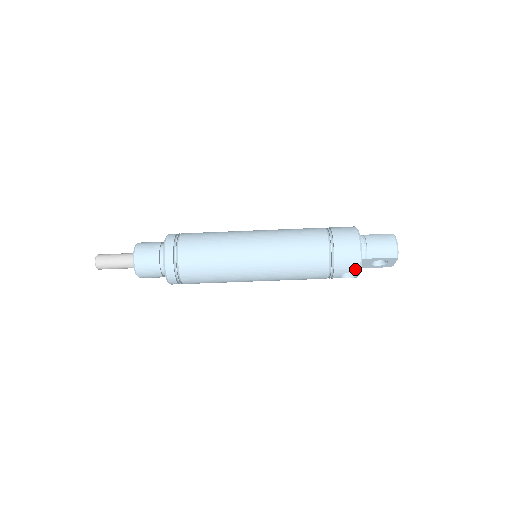
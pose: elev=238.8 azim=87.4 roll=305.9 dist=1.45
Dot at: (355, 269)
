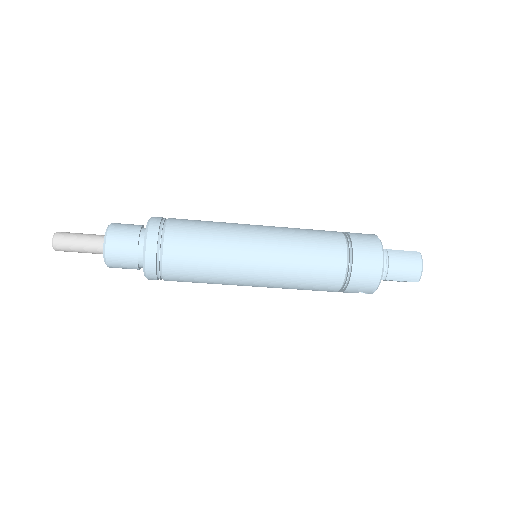
Dot at: (370, 291)
